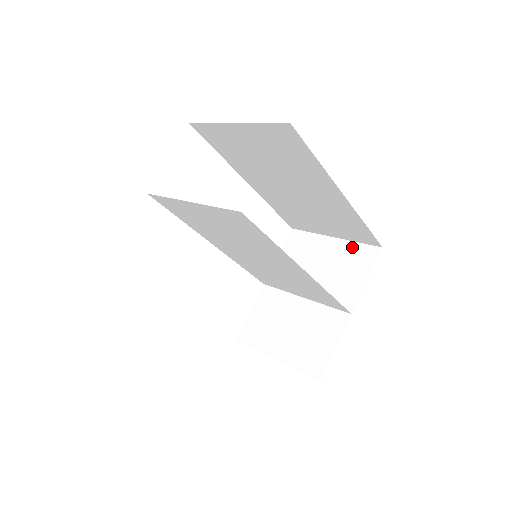
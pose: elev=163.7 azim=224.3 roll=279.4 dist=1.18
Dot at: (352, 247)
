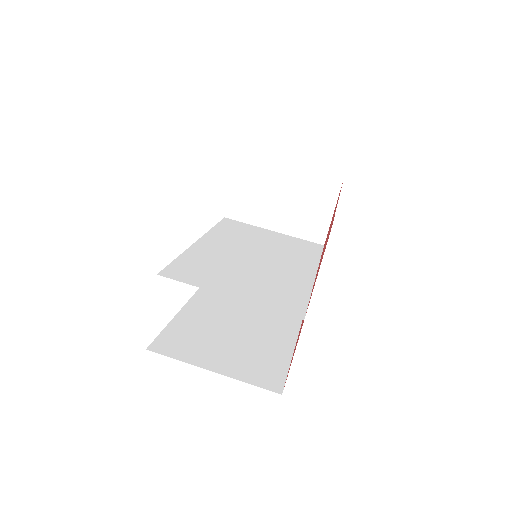
Dot at: (312, 180)
